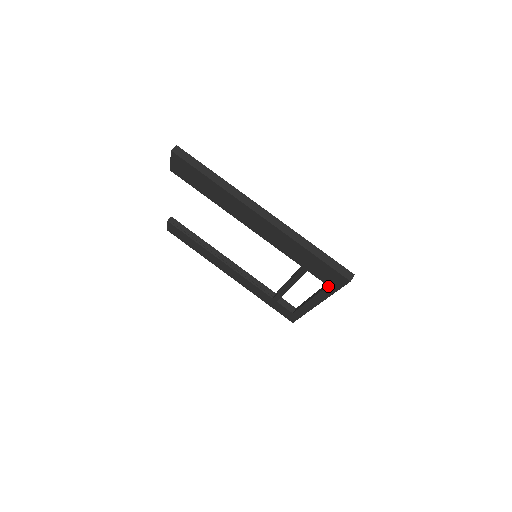
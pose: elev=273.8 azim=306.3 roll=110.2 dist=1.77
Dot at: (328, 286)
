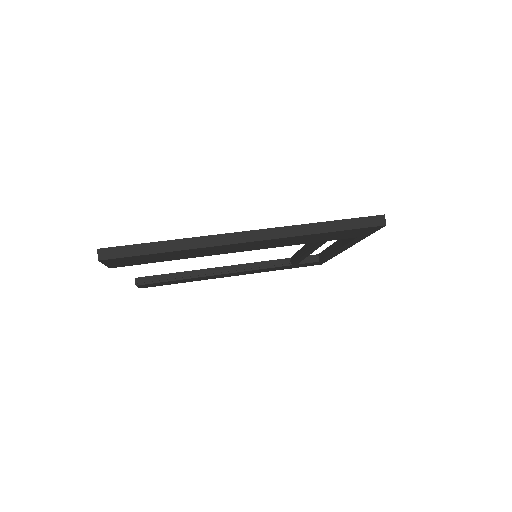
Dot at: (357, 237)
